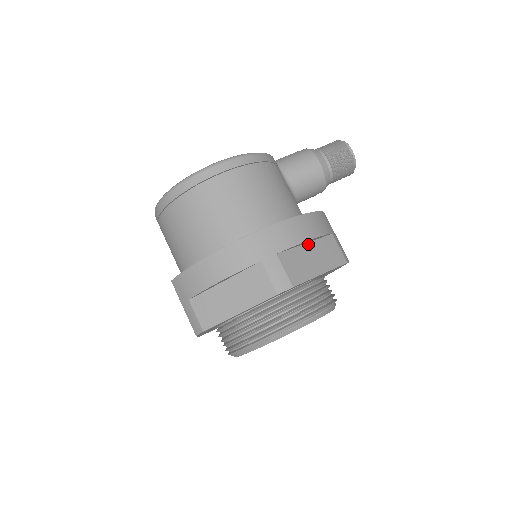
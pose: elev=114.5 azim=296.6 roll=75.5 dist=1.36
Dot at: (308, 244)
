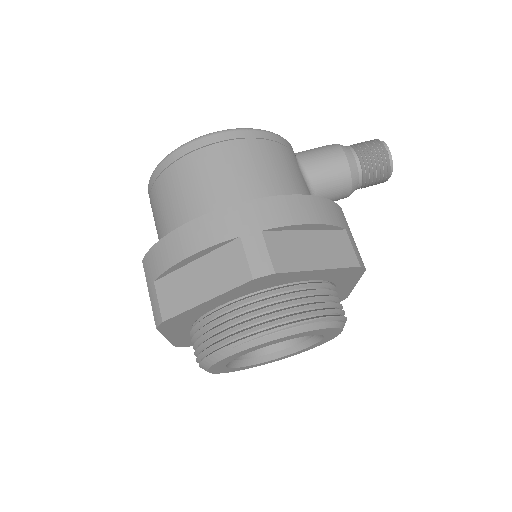
Dot at: (309, 232)
